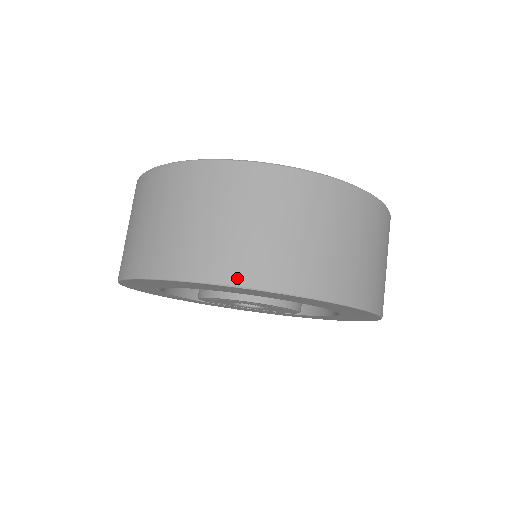
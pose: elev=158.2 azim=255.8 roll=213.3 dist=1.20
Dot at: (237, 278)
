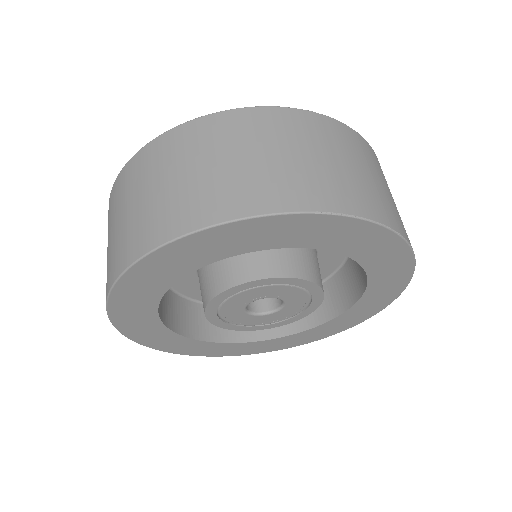
Dot at: (337, 206)
